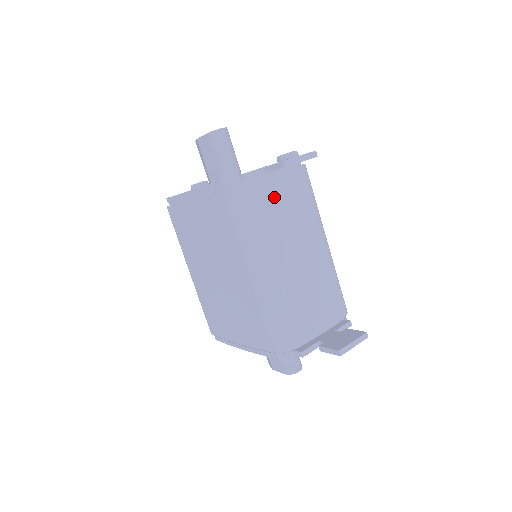
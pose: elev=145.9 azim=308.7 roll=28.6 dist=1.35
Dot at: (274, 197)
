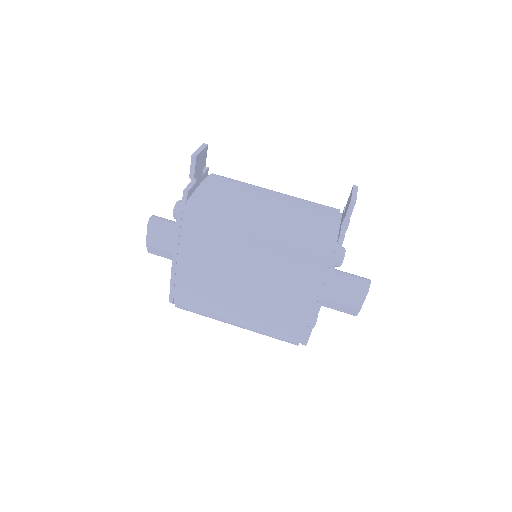
Dot at: (215, 192)
